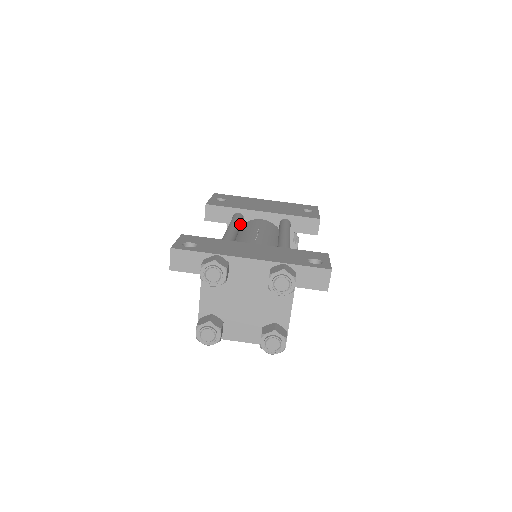
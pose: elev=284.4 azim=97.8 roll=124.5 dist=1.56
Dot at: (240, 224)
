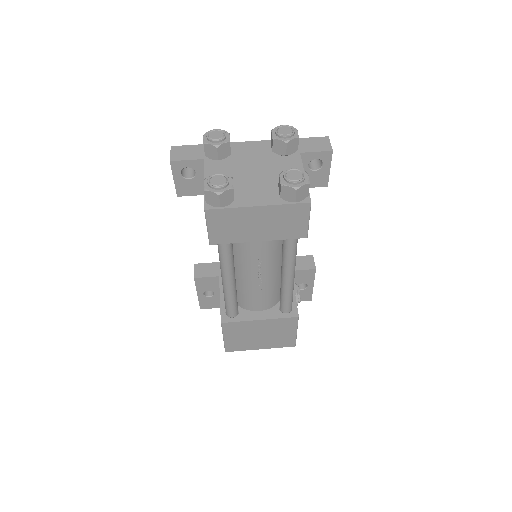
Dot at: occluded
